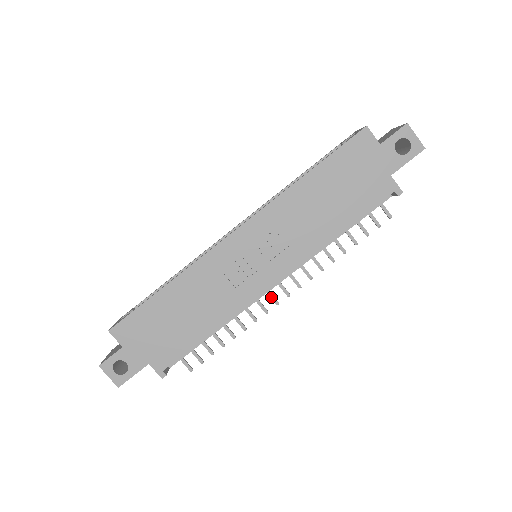
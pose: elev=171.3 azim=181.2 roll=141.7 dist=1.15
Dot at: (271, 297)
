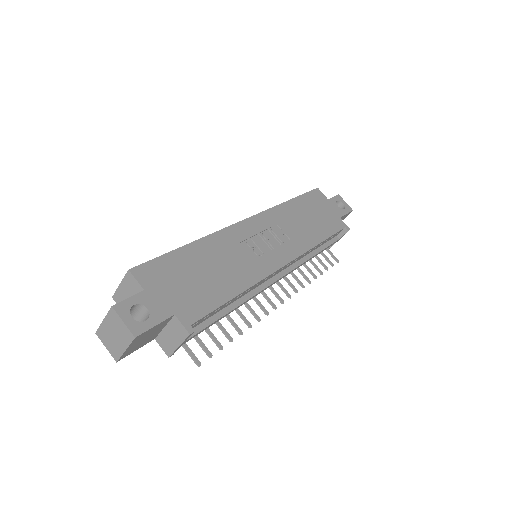
Dot at: (269, 300)
